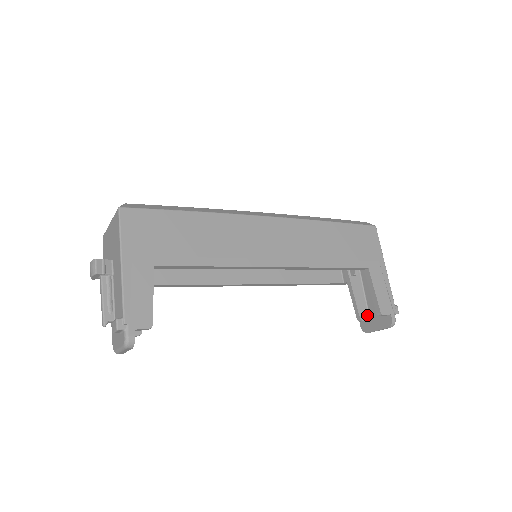
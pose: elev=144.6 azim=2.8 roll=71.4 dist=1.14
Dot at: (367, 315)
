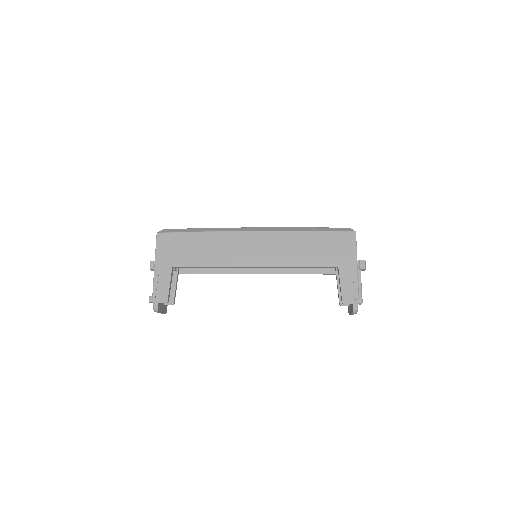
Dot at: occluded
